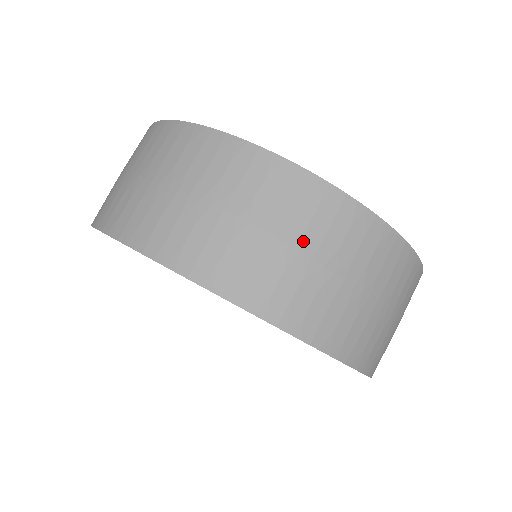
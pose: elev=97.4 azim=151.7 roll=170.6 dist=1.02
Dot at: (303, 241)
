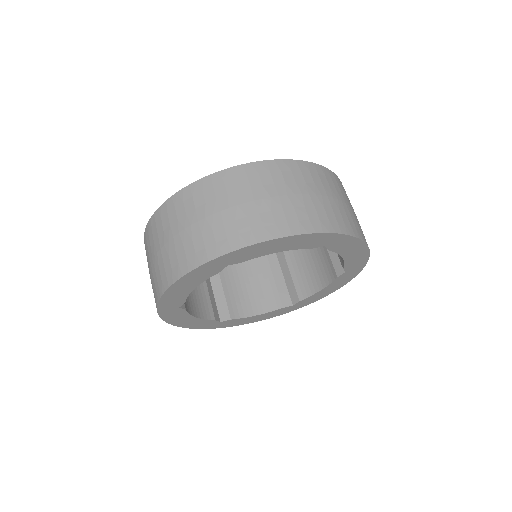
Dot at: (349, 203)
